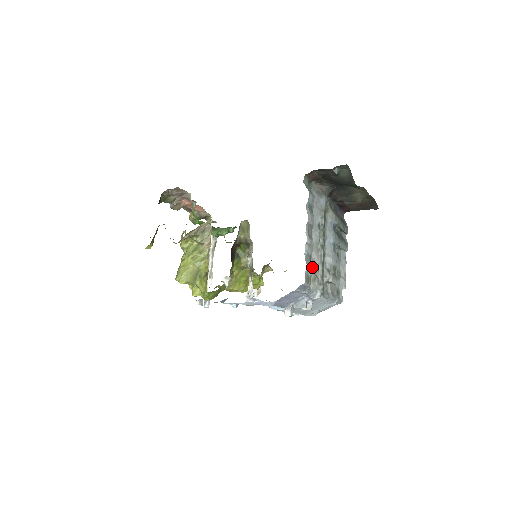
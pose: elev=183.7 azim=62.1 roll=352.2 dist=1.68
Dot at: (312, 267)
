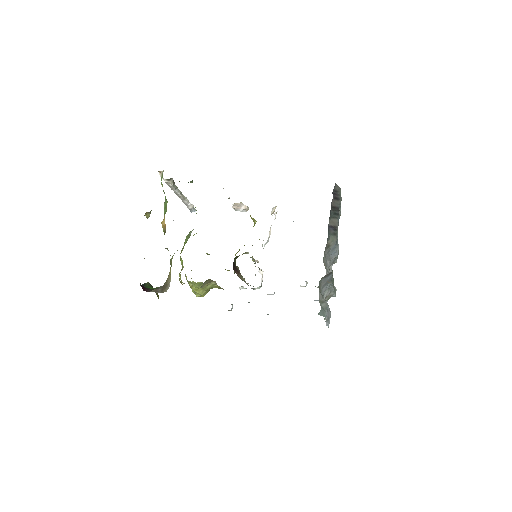
Dot at: (330, 314)
